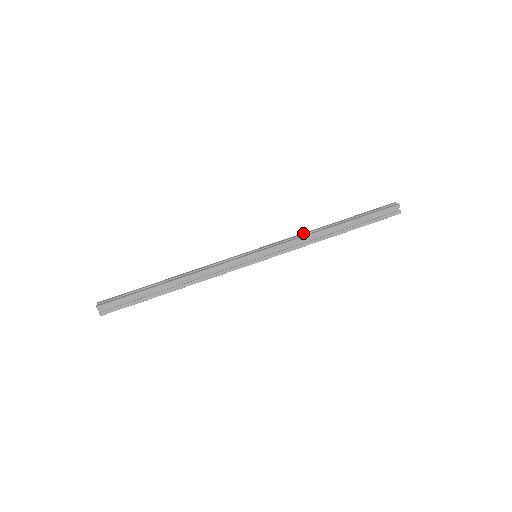
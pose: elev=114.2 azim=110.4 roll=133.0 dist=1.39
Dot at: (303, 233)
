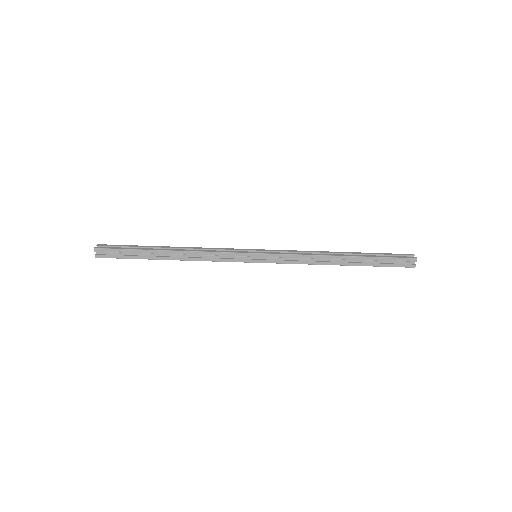
Dot at: (310, 251)
